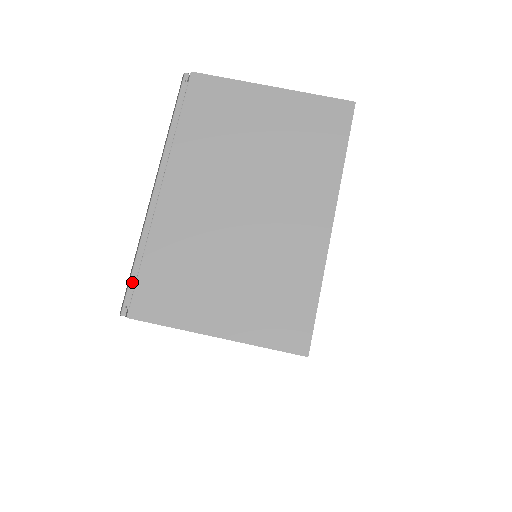
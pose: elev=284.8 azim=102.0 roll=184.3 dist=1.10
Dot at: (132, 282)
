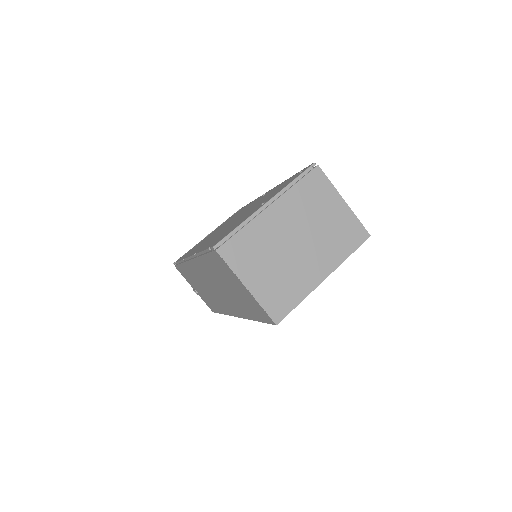
Dot at: (228, 236)
